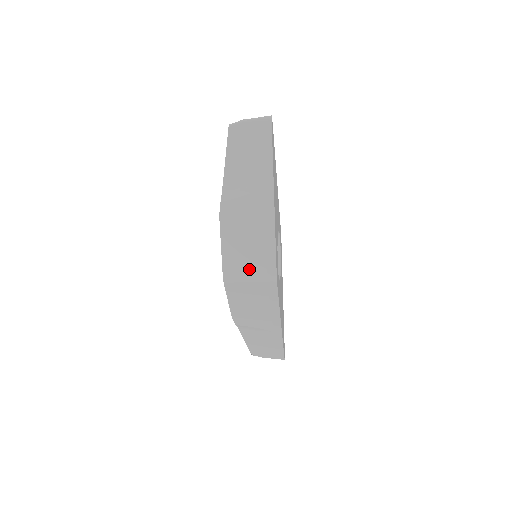
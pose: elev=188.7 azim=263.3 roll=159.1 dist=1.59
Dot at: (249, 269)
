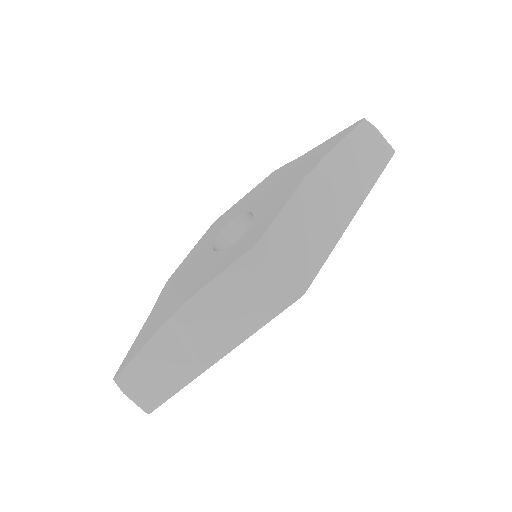
Dot at: (289, 257)
